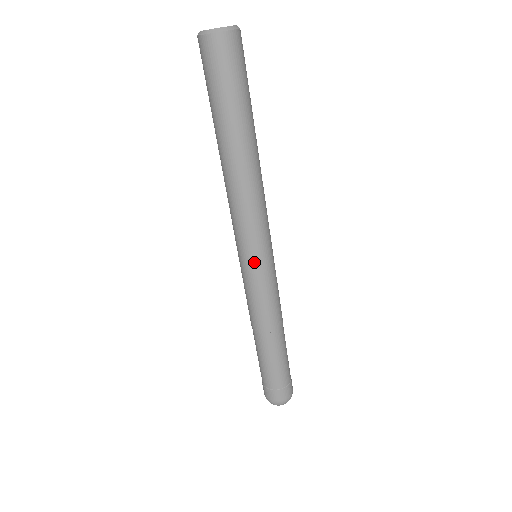
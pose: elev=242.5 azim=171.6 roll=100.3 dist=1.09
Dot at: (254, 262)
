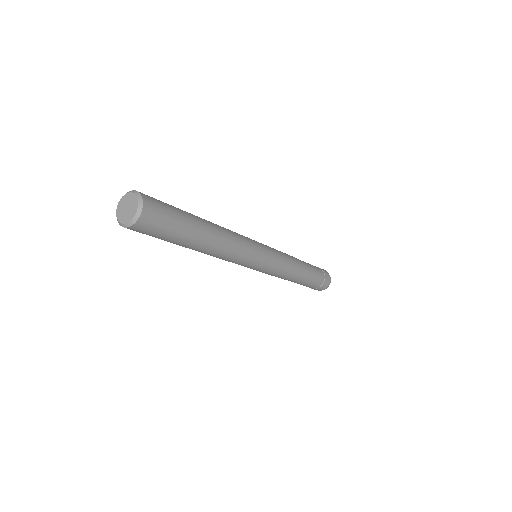
Dot at: (262, 265)
